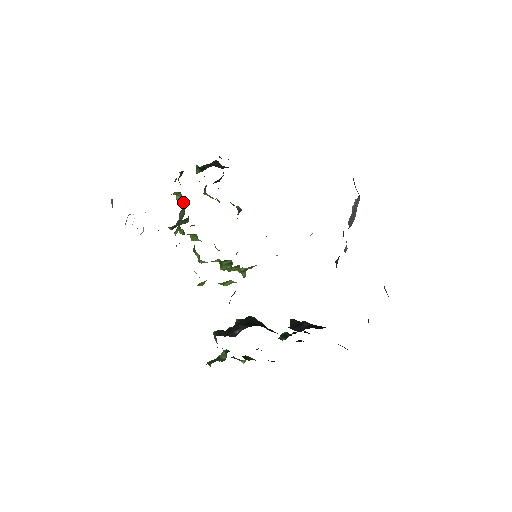
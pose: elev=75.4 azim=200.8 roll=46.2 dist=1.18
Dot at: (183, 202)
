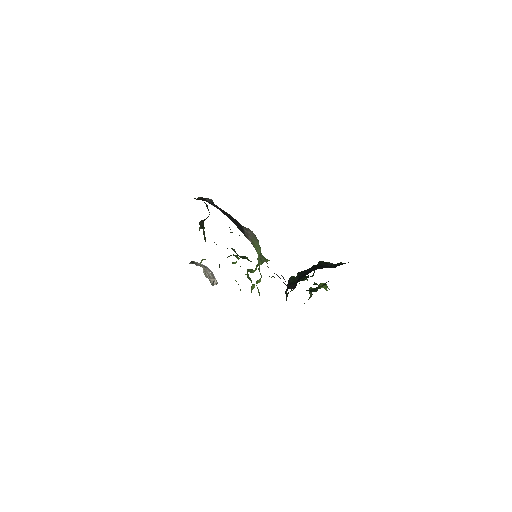
Dot at: occluded
